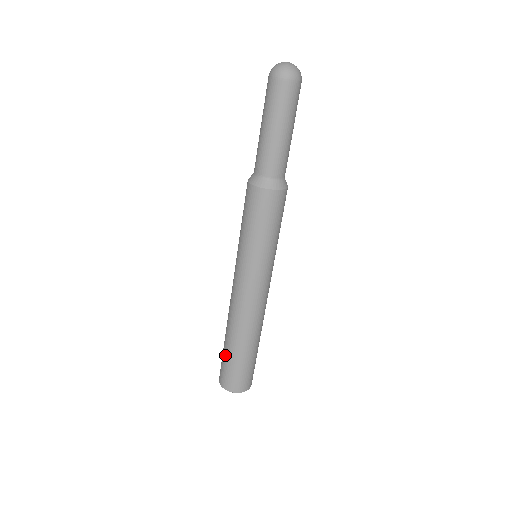
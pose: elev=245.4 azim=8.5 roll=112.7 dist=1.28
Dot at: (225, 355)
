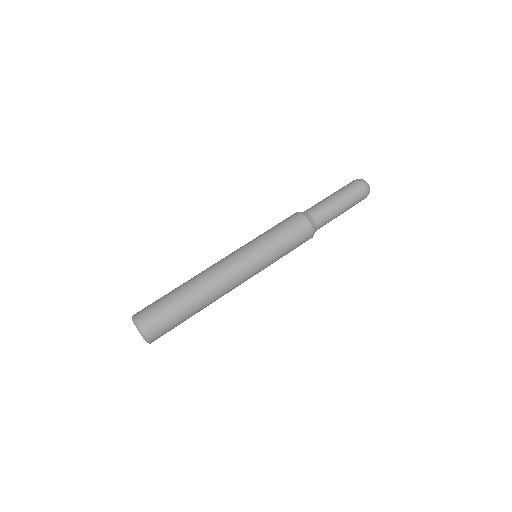
Dot at: occluded
